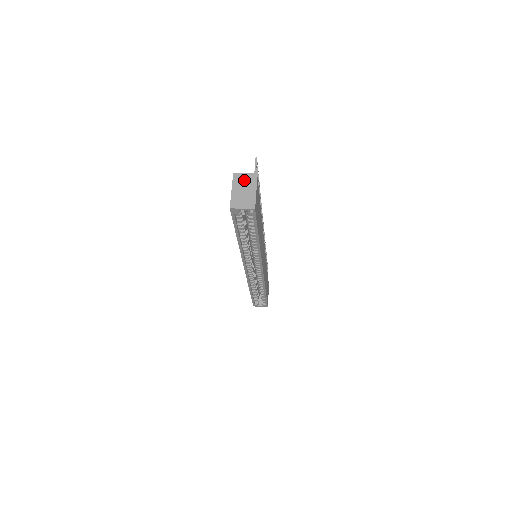
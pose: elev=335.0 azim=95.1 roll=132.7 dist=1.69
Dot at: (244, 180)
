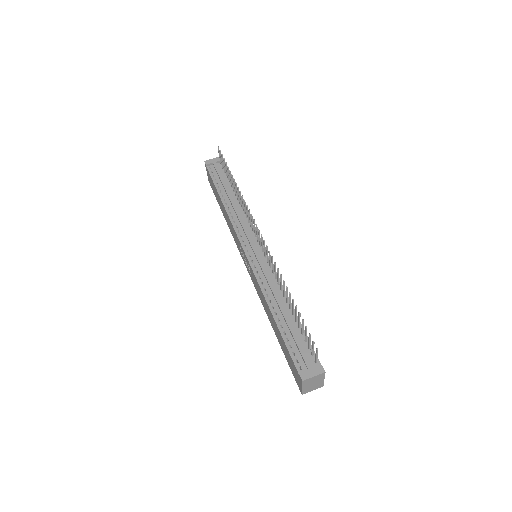
Dot at: (313, 380)
